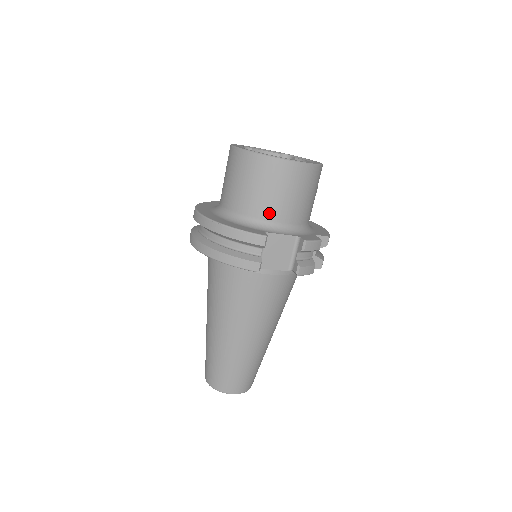
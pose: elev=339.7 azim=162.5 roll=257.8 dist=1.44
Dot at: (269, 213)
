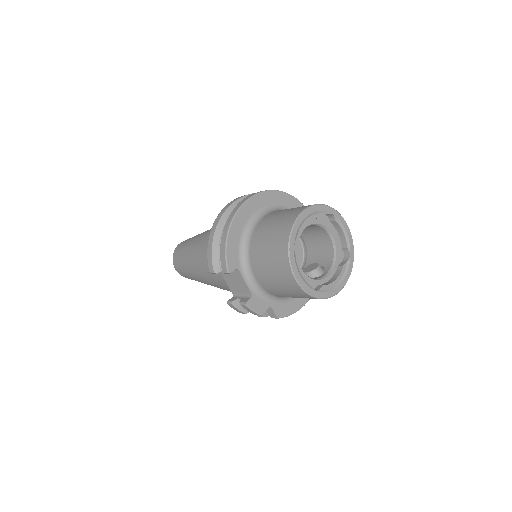
Dot at: (256, 266)
